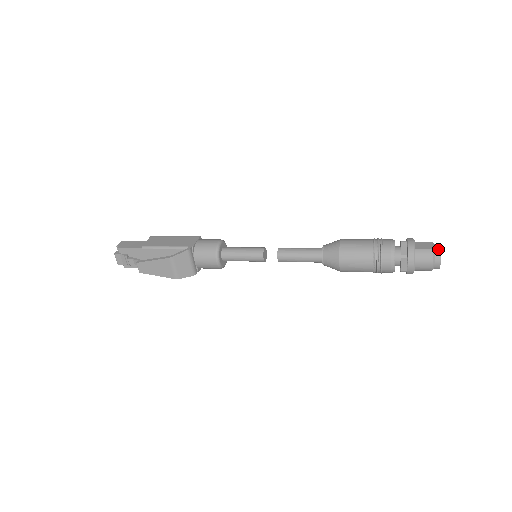
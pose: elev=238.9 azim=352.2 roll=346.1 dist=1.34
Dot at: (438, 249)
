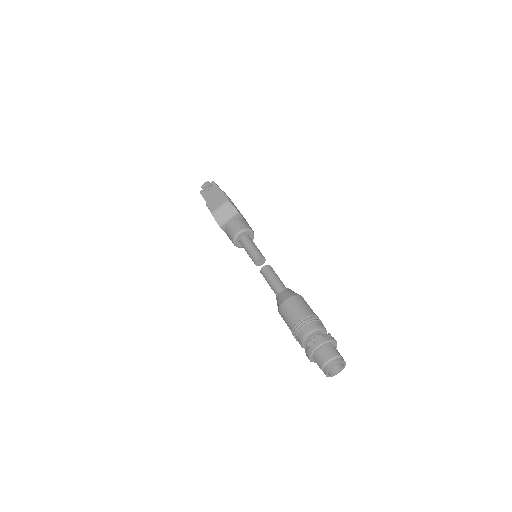
Dot at: (342, 359)
